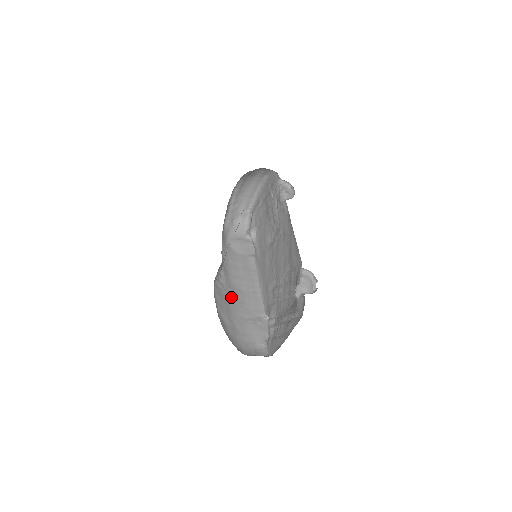
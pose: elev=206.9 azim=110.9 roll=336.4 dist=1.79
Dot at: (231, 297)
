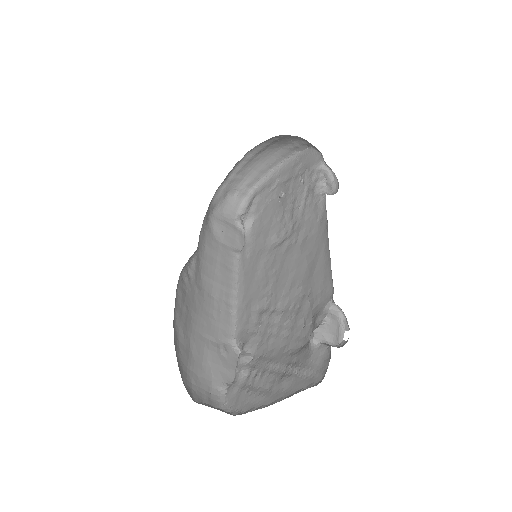
Dot at: (196, 301)
